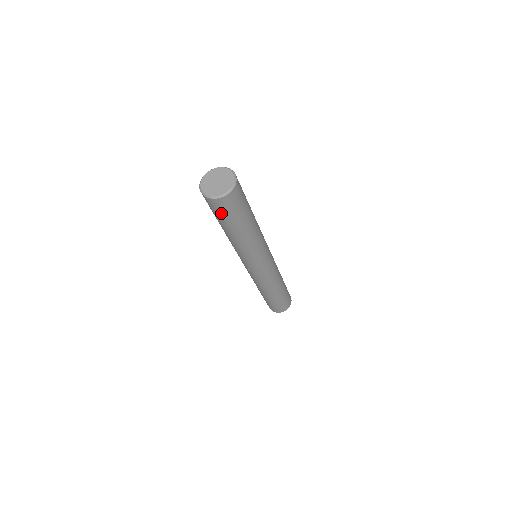
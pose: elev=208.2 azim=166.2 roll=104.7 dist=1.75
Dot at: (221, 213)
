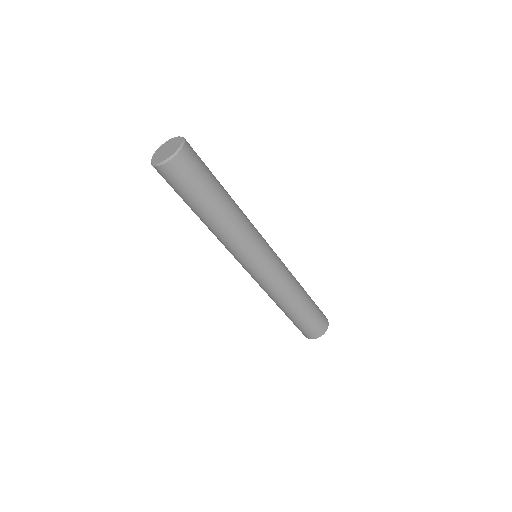
Dot at: (176, 186)
